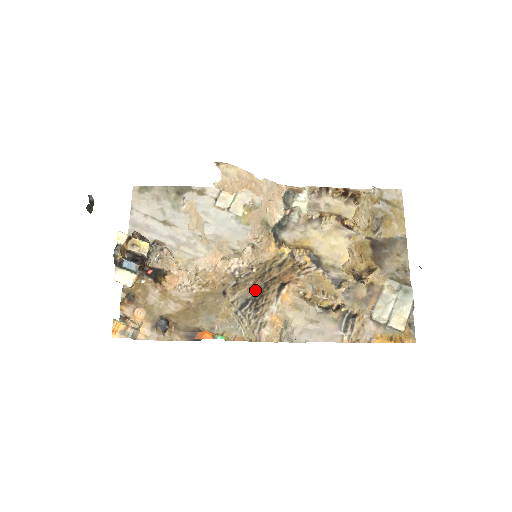
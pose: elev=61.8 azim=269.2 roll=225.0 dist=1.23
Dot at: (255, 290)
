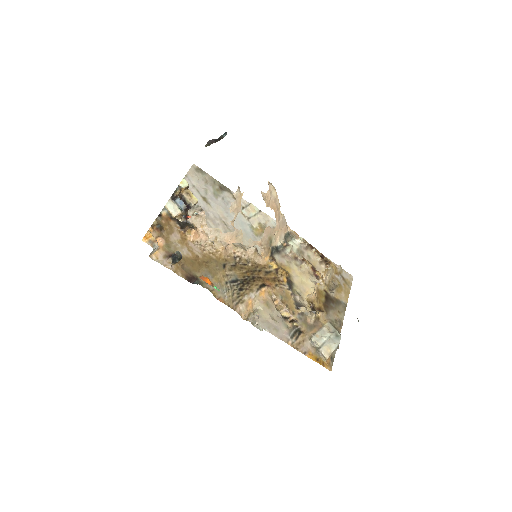
Dot at: (245, 277)
